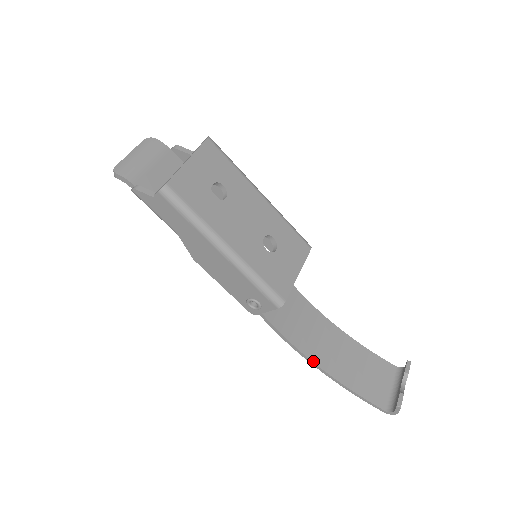
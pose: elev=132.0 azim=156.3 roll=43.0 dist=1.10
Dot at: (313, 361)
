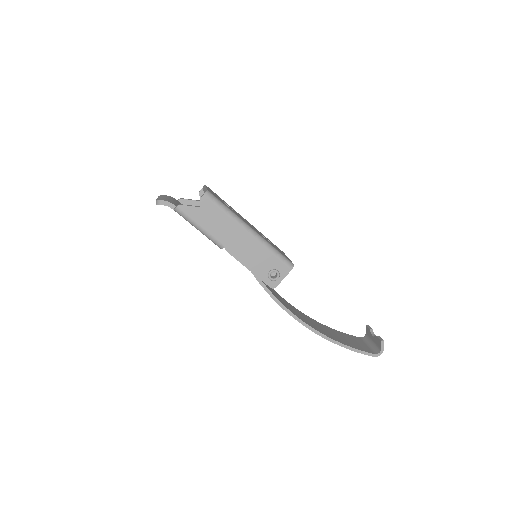
Dot at: (316, 330)
